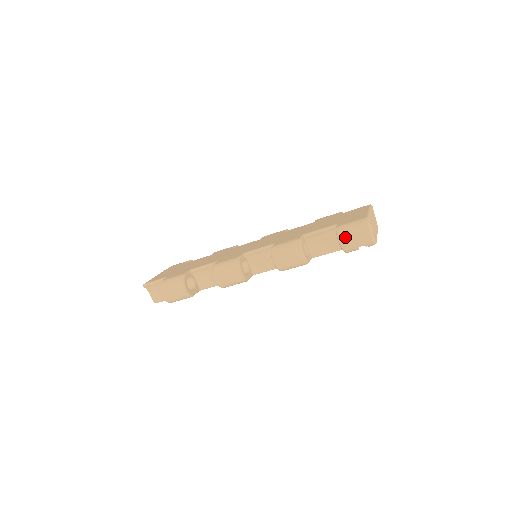
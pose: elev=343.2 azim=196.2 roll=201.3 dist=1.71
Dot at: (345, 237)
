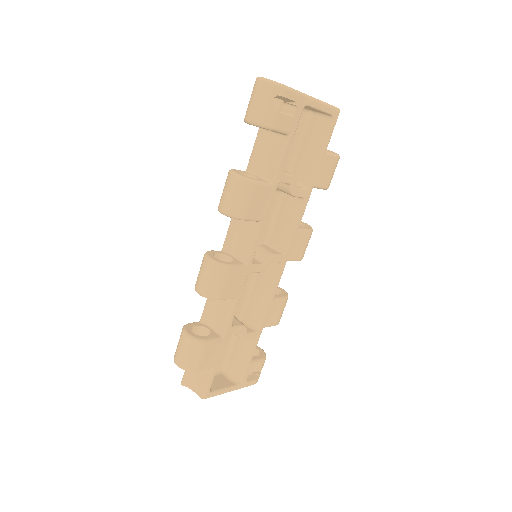
Dot at: (248, 112)
